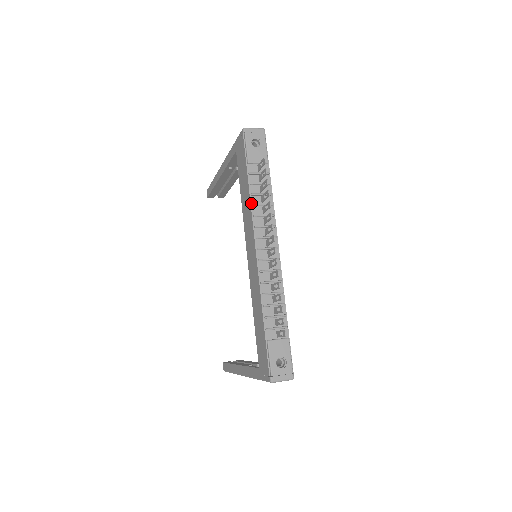
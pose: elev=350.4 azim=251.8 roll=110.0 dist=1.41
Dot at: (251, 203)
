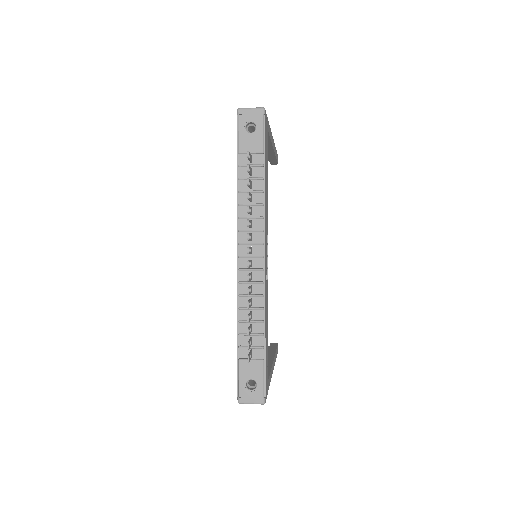
Dot at: (238, 202)
